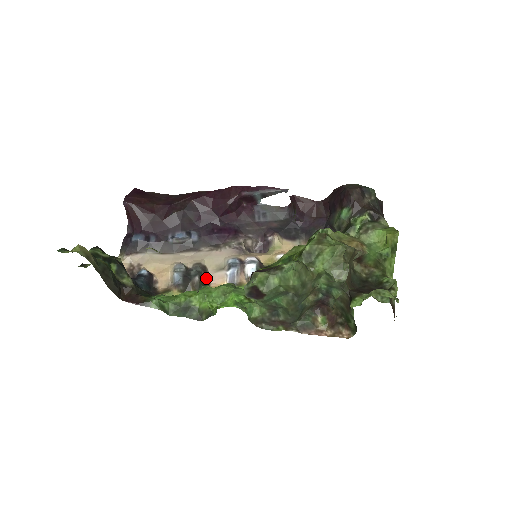
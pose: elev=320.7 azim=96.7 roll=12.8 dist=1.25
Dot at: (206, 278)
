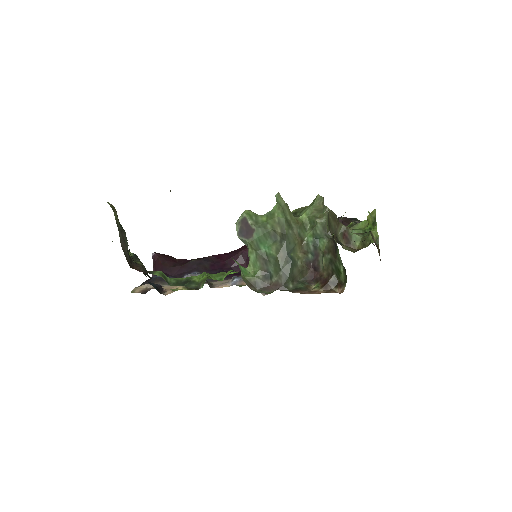
Dot at: (211, 286)
